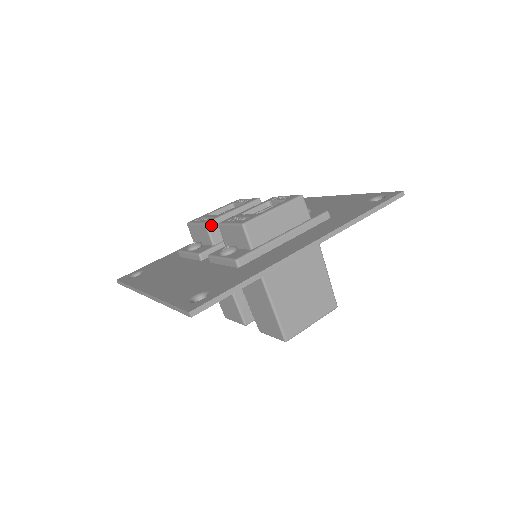
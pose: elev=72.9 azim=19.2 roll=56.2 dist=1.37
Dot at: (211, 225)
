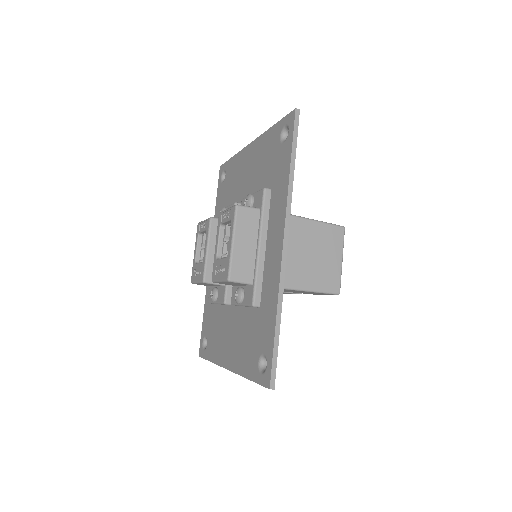
Dot at: (207, 278)
